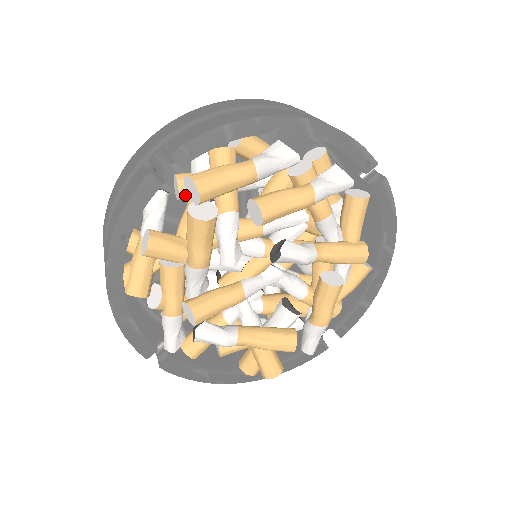
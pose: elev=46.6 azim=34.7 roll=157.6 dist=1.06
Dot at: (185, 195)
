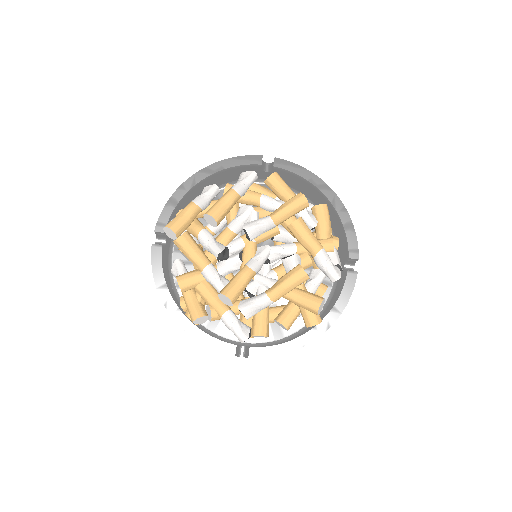
Dot at: occluded
